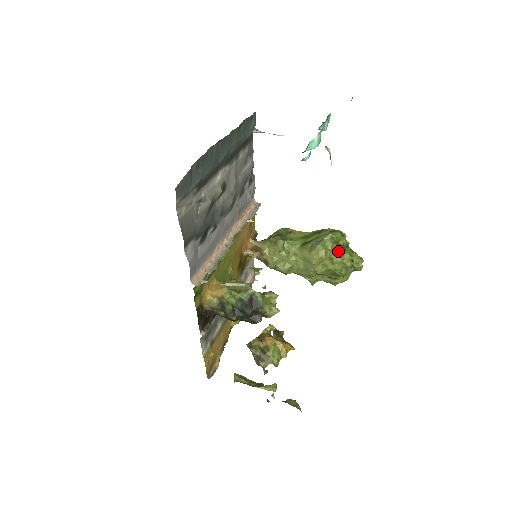
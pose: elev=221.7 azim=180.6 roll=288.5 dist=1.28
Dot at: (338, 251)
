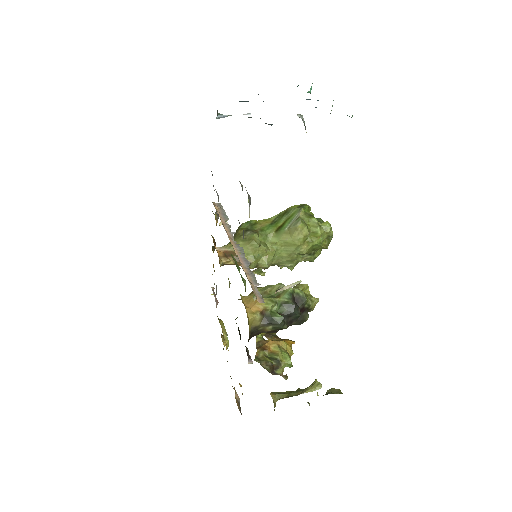
Dot at: (318, 223)
